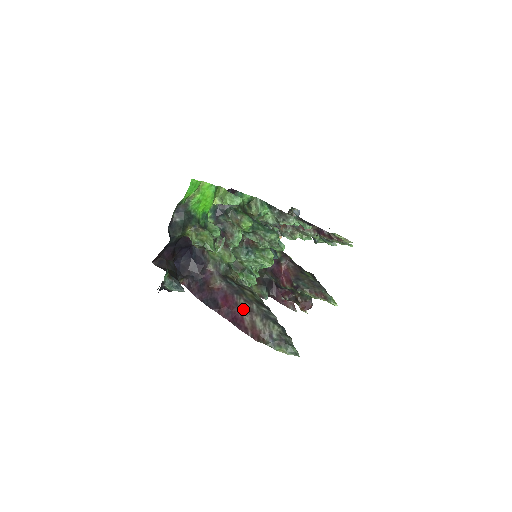
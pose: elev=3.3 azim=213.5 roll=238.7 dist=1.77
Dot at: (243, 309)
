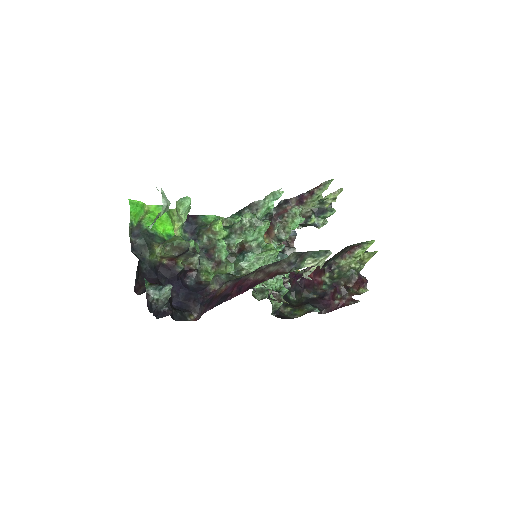
Dot at: (254, 276)
